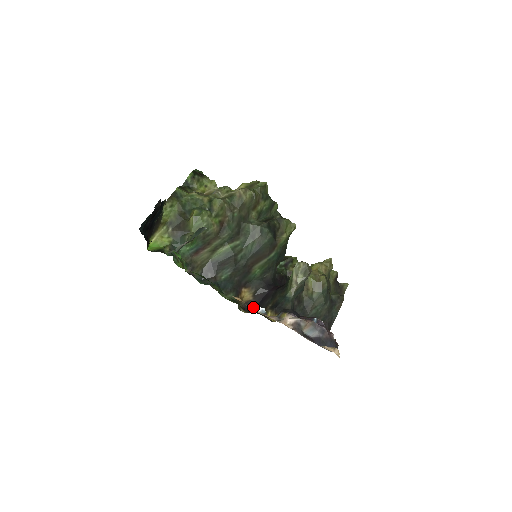
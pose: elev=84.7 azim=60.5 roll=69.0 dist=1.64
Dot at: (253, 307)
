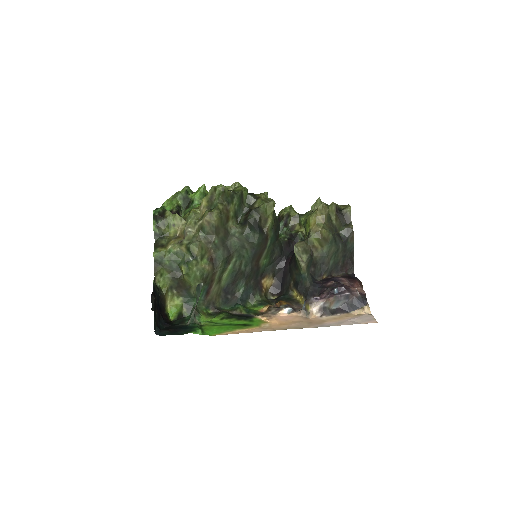
Dot at: (280, 312)
